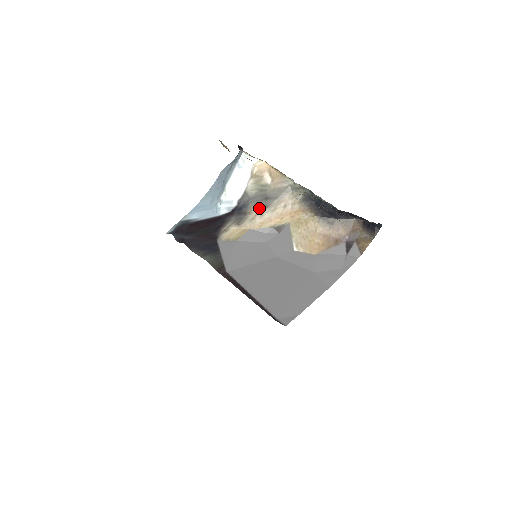
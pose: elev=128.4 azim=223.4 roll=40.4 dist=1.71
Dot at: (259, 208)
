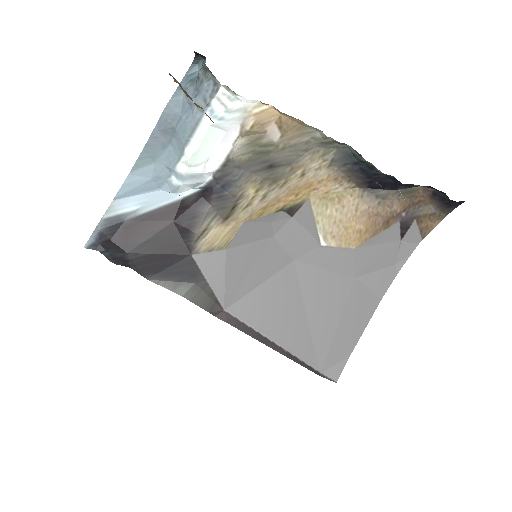
Dot at: (258, 185)
